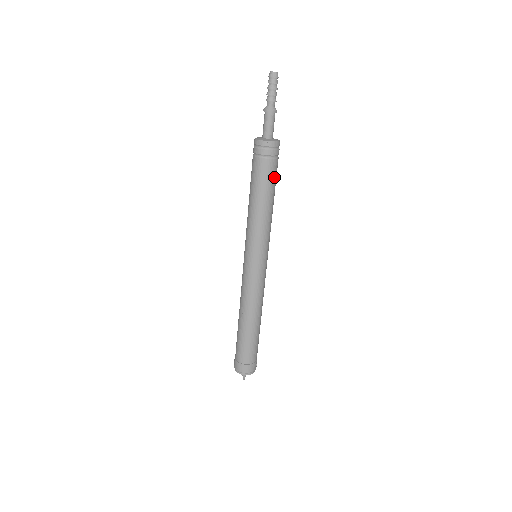
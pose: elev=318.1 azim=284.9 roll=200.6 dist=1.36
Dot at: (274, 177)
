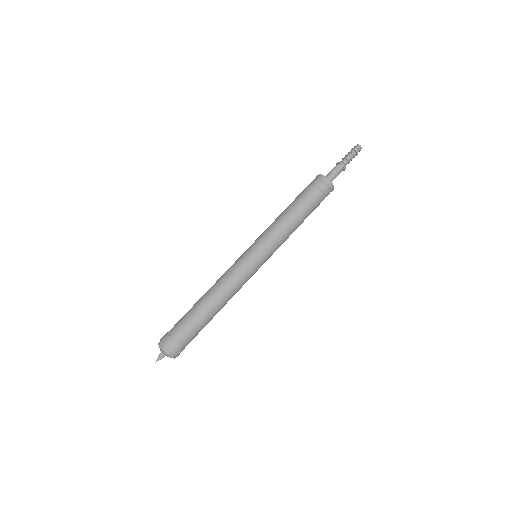
Dot at: (313, 205)
